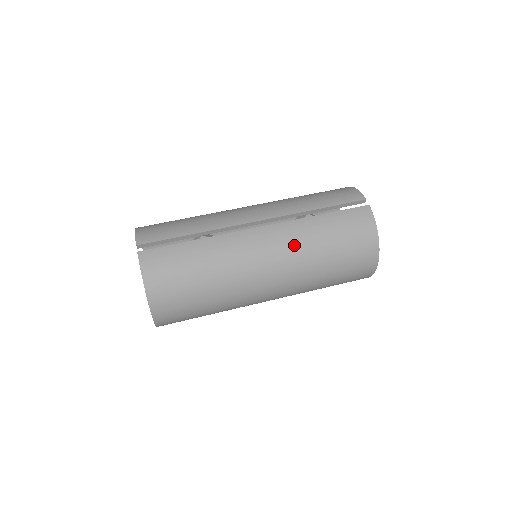
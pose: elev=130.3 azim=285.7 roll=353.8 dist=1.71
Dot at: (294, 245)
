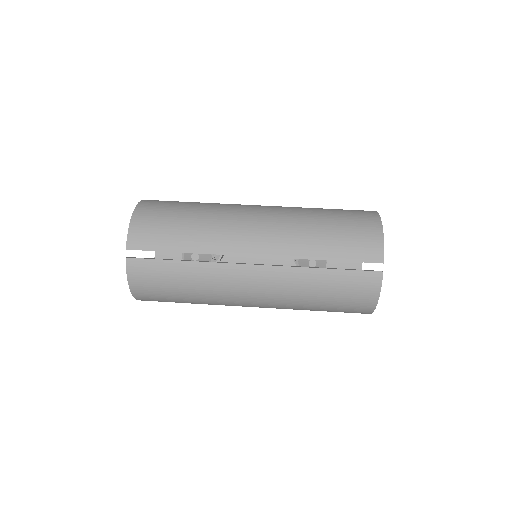
Dot at: (283, 291)
